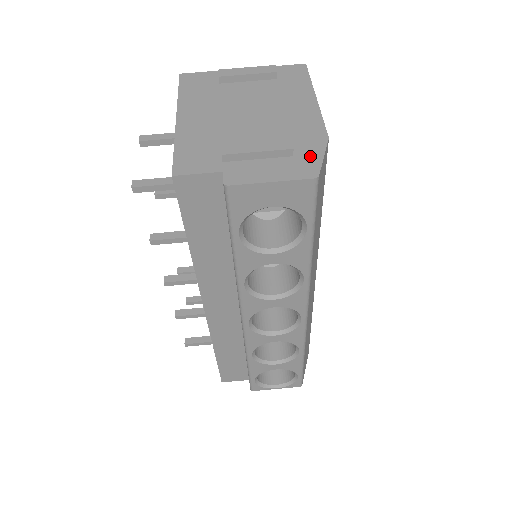
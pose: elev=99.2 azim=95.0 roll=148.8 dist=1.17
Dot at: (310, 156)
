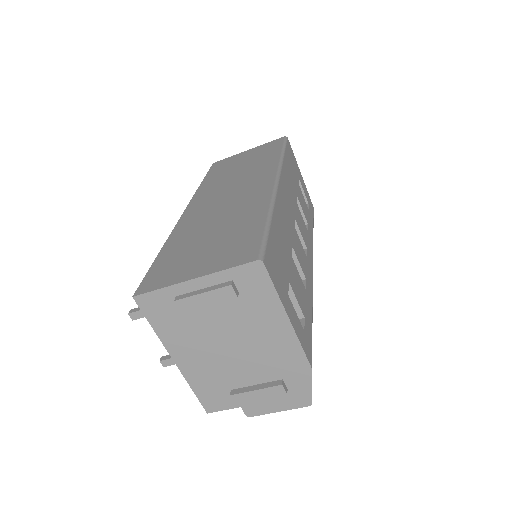
Dot at: (301, 388)
